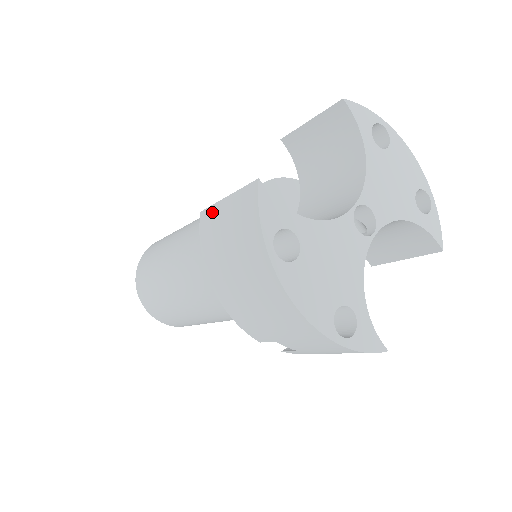
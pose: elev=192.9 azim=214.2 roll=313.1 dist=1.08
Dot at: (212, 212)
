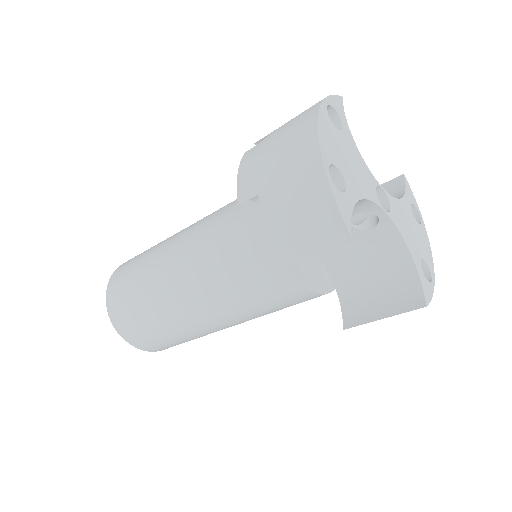
Dot at: occluded
